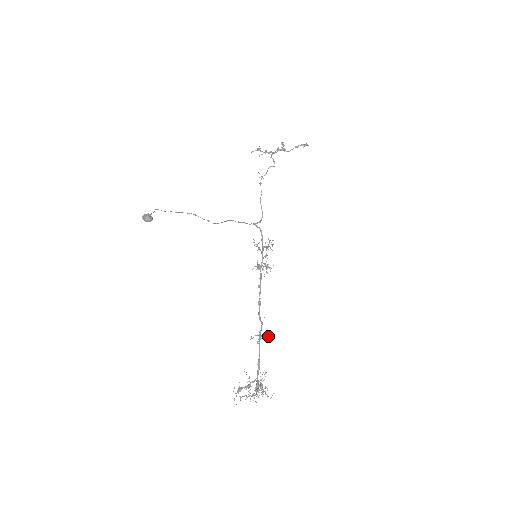
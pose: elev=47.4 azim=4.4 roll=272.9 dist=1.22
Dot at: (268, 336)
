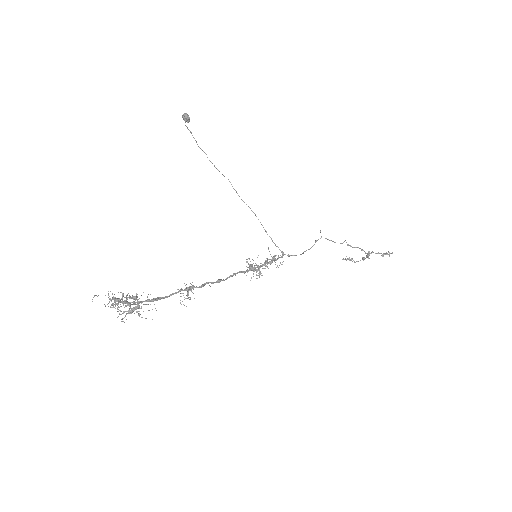
Dot at: (192, 282)
